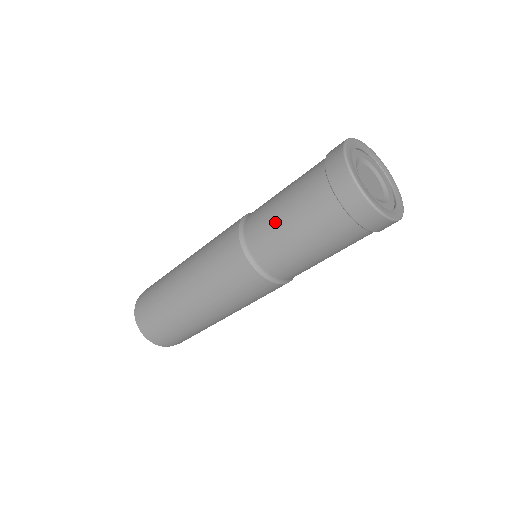
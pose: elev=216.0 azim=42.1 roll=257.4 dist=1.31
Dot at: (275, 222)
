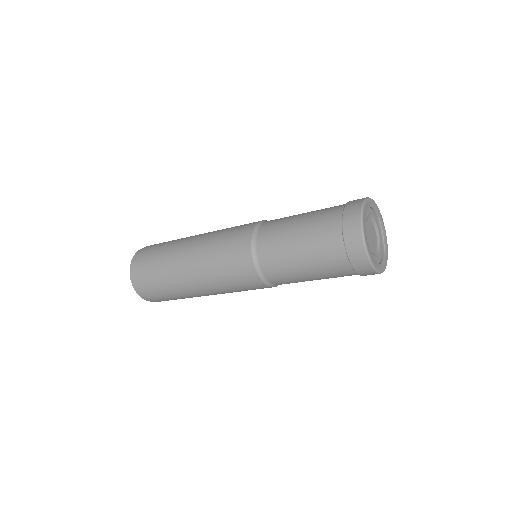
Dot at: (287, 231)
